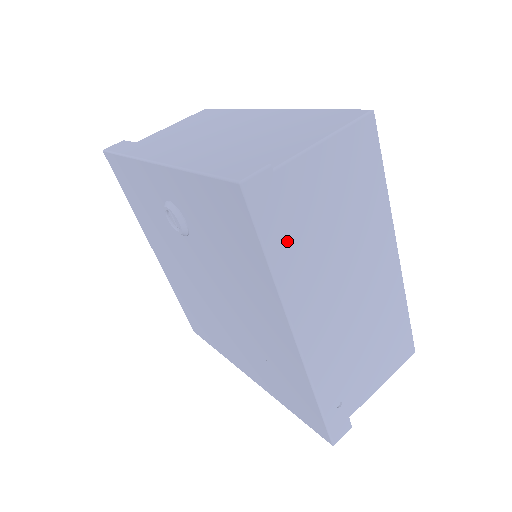
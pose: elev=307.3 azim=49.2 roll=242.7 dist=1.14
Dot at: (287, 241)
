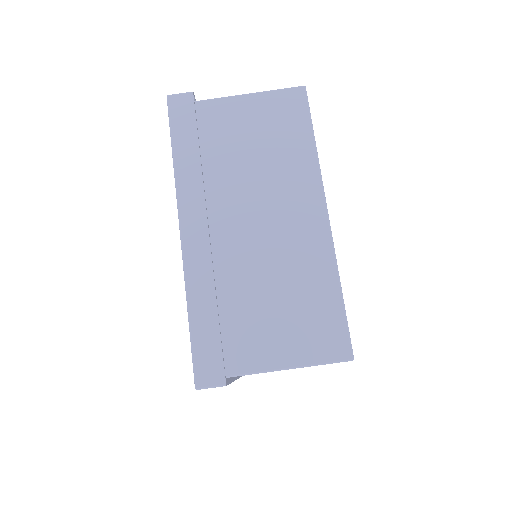
Dot at: occluded
